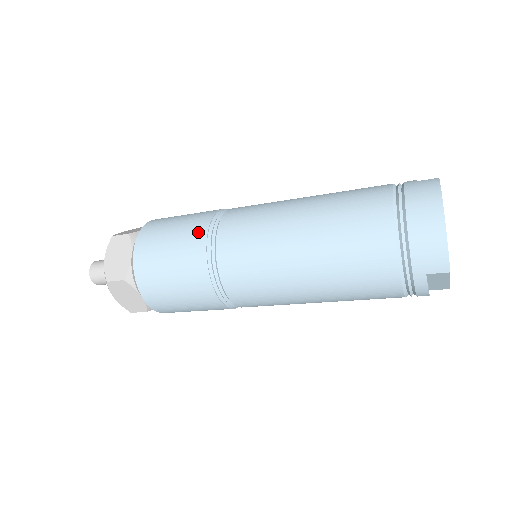
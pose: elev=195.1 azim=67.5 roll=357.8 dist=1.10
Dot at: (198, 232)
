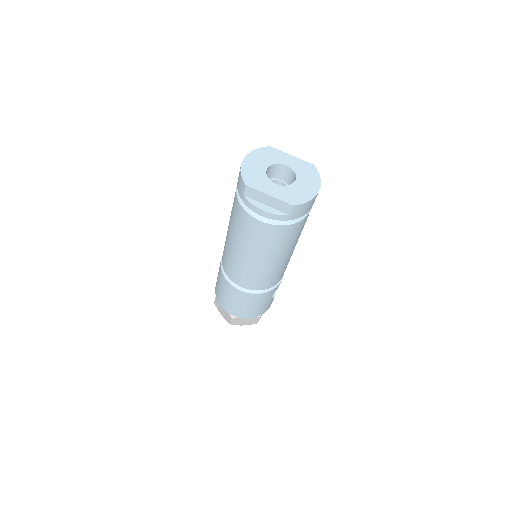
Dot at: occluded
